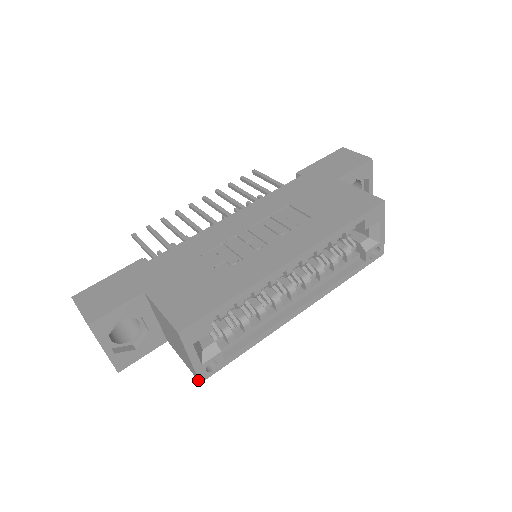
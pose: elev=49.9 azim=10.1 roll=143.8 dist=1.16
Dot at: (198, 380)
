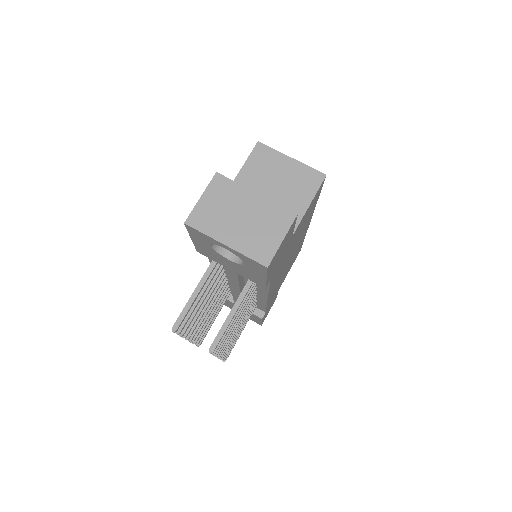
Dot at: (323, 177)
